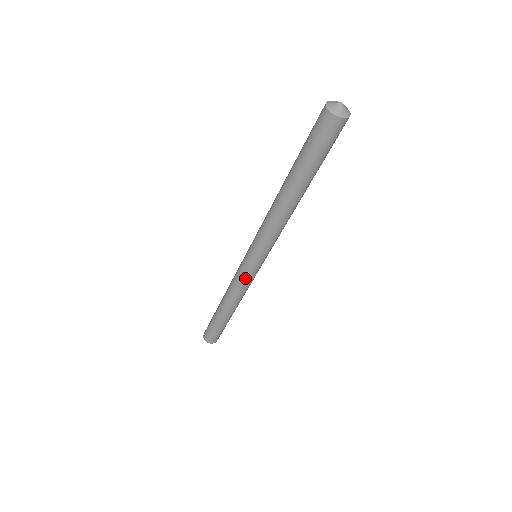
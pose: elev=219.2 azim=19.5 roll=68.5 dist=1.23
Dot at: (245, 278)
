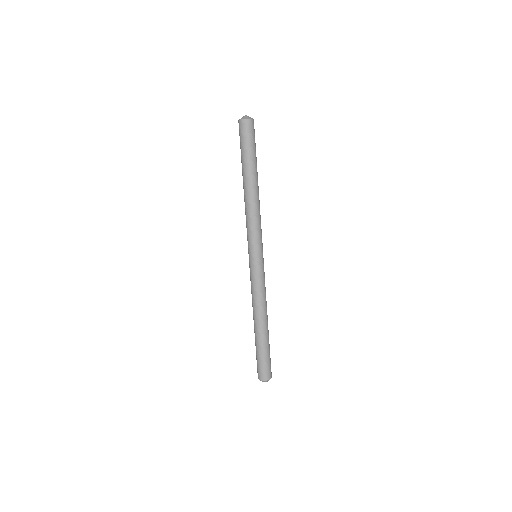
Dot at: (254, 277)
